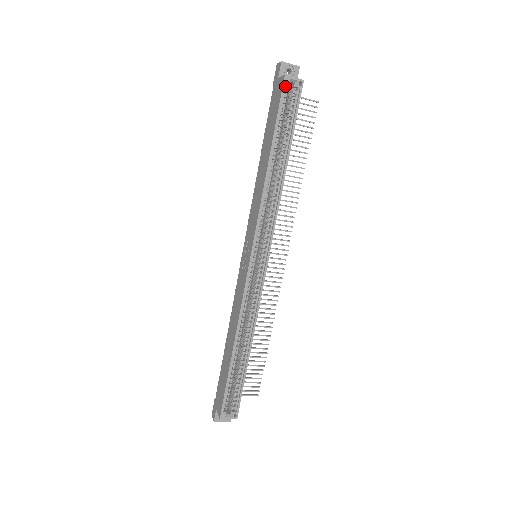
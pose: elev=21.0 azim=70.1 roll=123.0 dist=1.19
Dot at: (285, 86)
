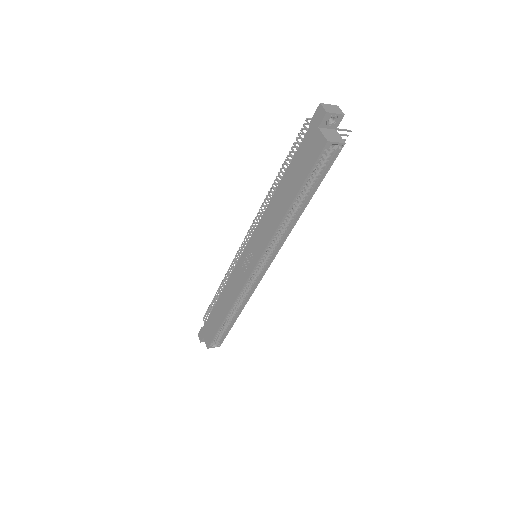
Dot at: (324, 148)
